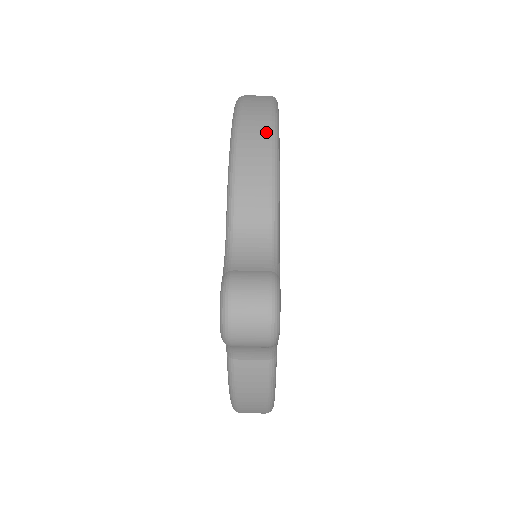
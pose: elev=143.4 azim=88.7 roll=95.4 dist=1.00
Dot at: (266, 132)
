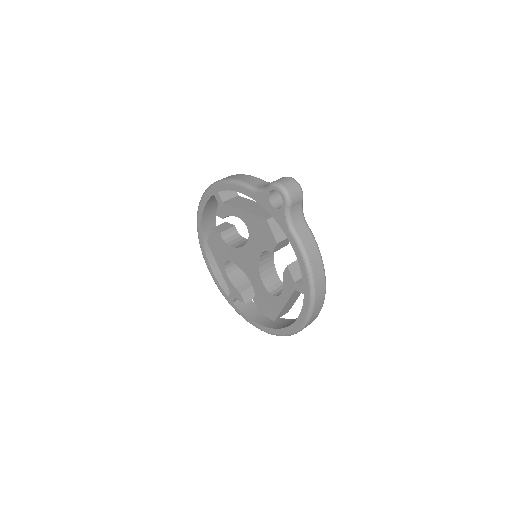
Dot at: (233, 175)
